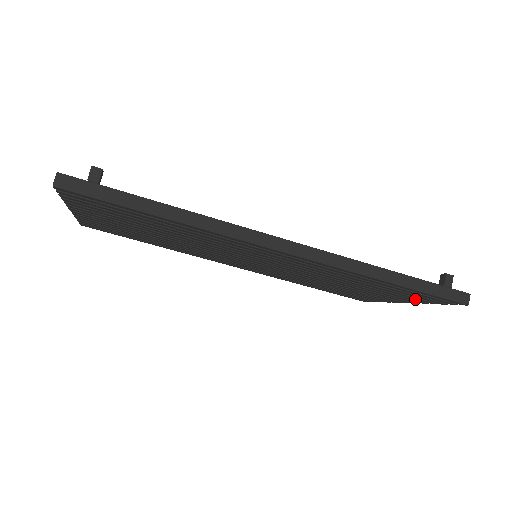
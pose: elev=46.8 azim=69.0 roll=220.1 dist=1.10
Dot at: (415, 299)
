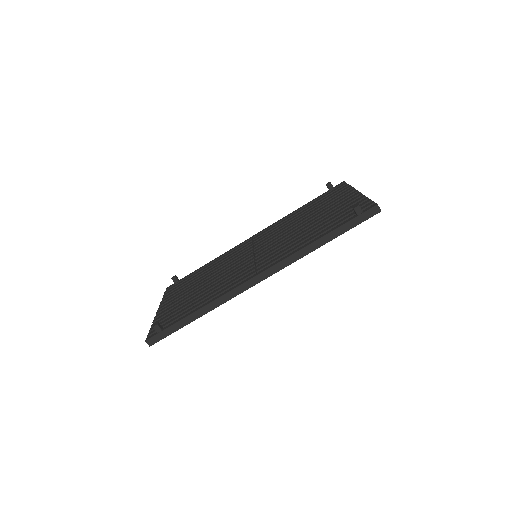
Dot at: occluded
